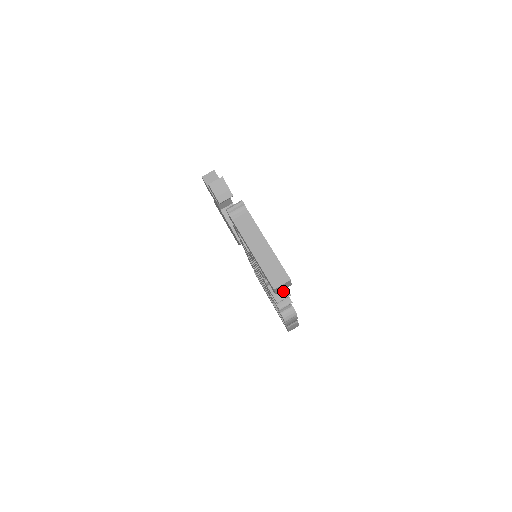
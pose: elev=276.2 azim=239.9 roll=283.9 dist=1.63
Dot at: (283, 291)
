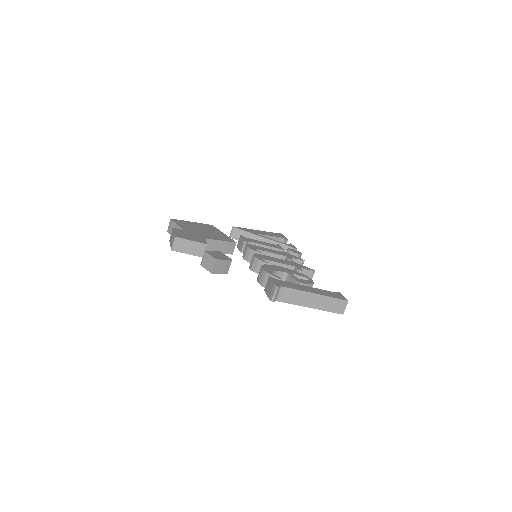
Dot at: (309, 274)
